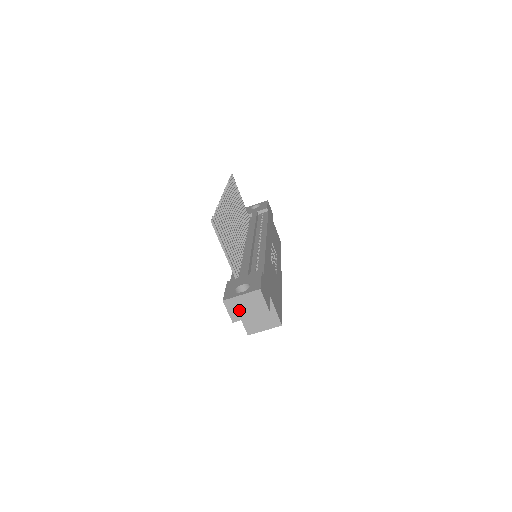
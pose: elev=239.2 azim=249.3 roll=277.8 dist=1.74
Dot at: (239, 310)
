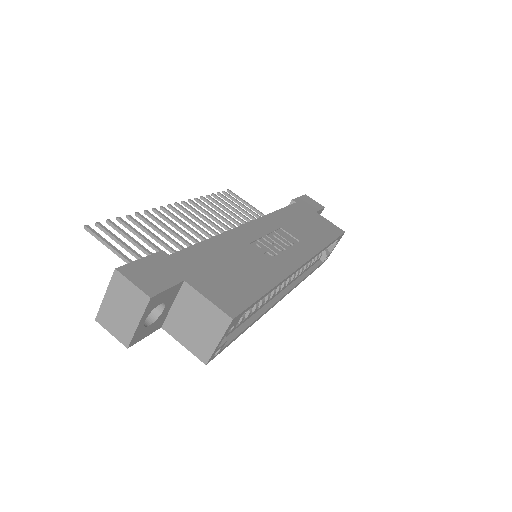
Dot at: (119, 322)
